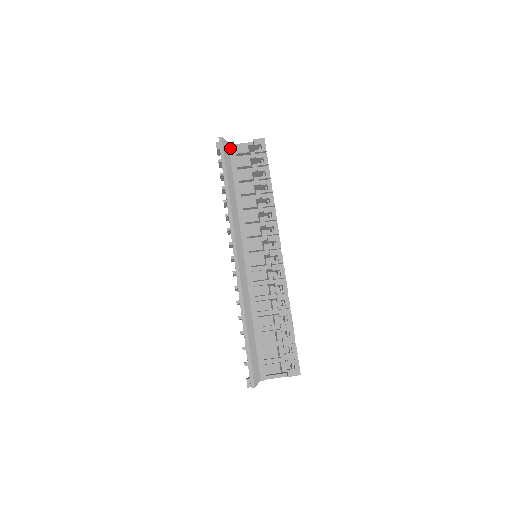
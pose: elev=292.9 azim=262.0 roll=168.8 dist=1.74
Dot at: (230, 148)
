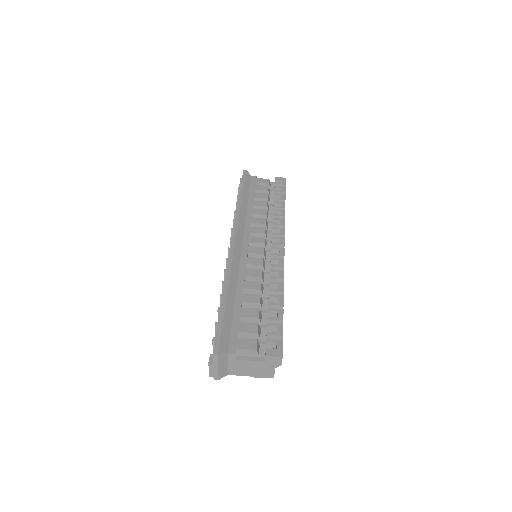
Dot at: (252, 179)
